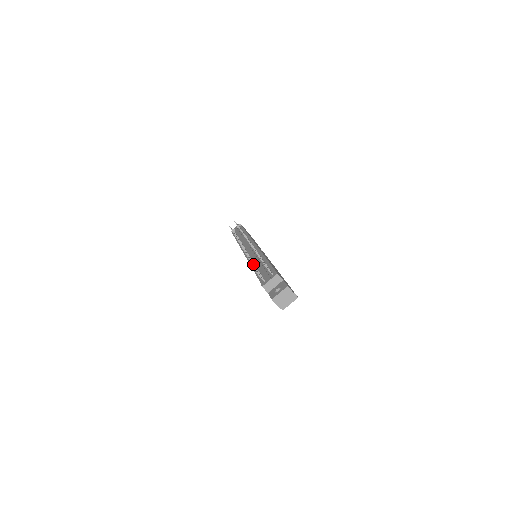
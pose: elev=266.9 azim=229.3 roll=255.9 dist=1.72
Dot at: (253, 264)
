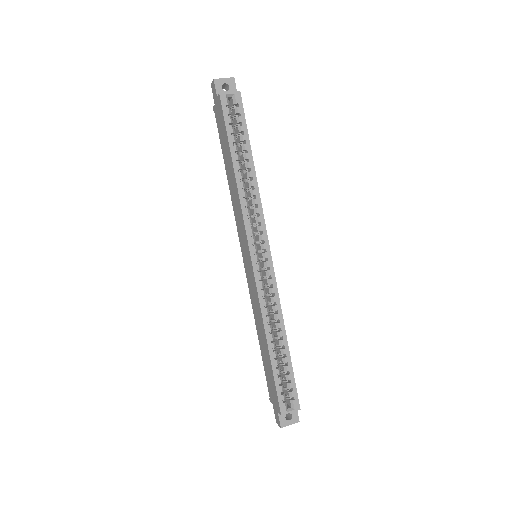
Dot at: occluded
